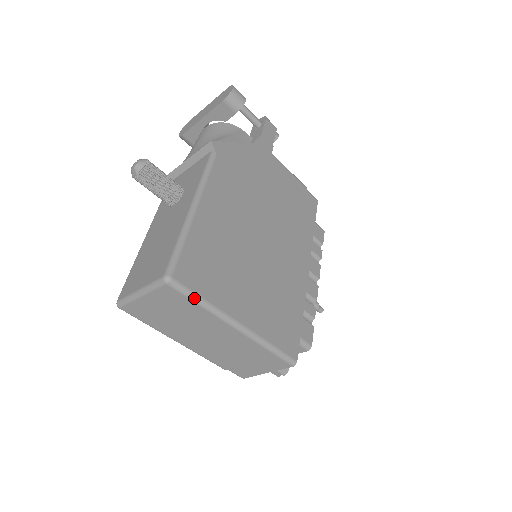
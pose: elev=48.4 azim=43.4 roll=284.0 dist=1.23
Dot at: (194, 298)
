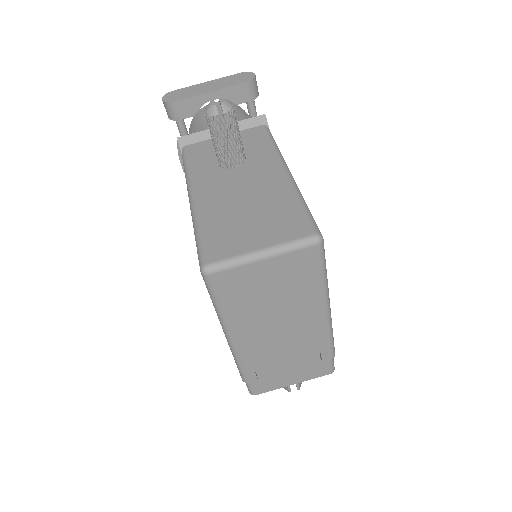
Dot at: (325, 270)
